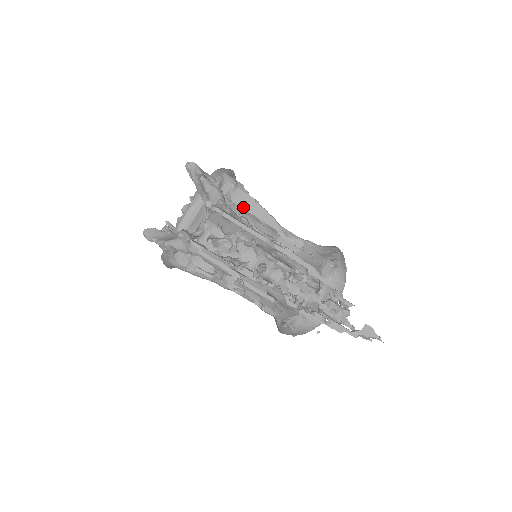
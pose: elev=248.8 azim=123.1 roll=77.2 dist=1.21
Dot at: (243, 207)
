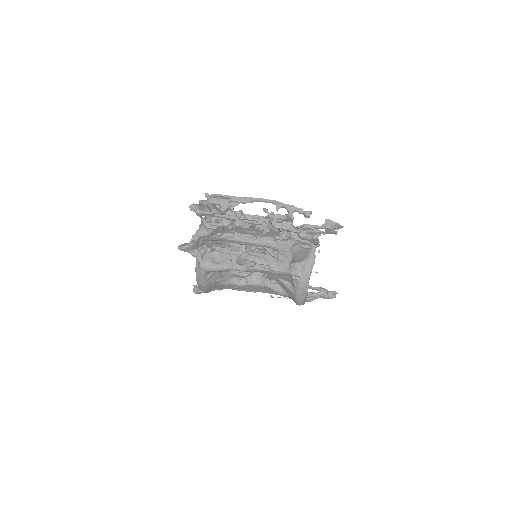
Dot at: occluded
